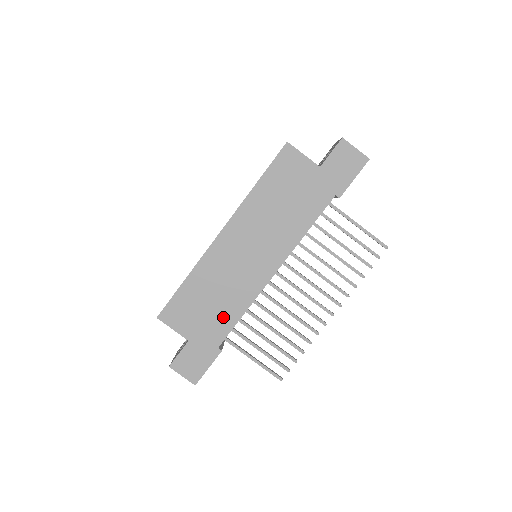
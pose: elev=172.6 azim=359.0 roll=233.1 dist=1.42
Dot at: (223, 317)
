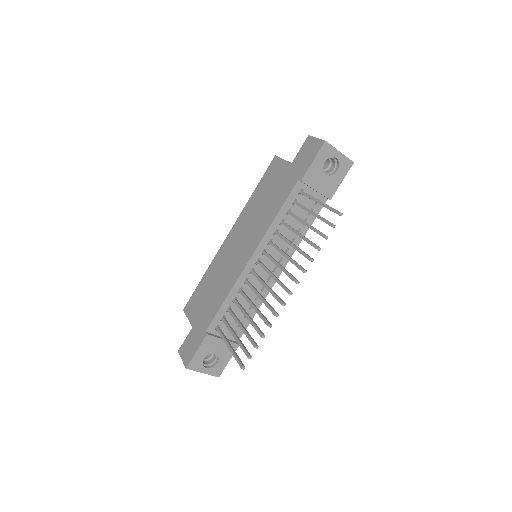
Dot at: (214, 303)
